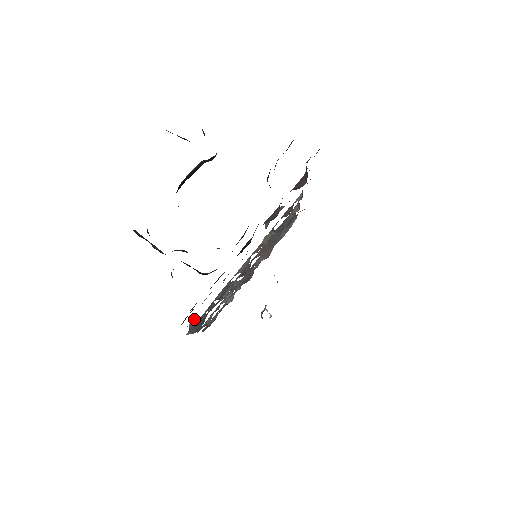
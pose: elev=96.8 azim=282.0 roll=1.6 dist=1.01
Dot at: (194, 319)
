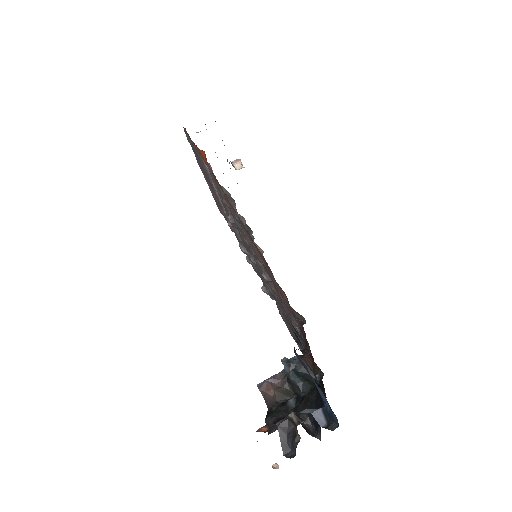
Dot at: (264, 291)
